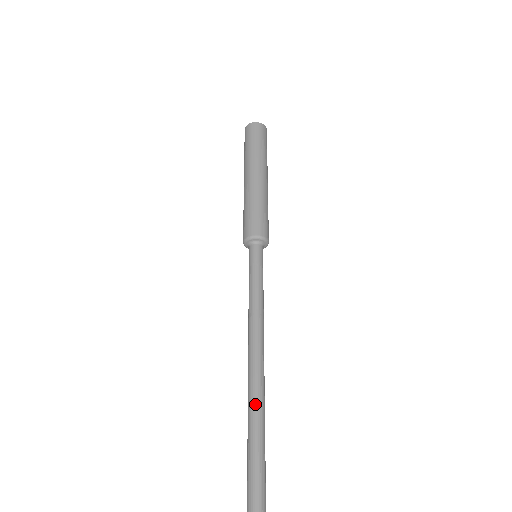
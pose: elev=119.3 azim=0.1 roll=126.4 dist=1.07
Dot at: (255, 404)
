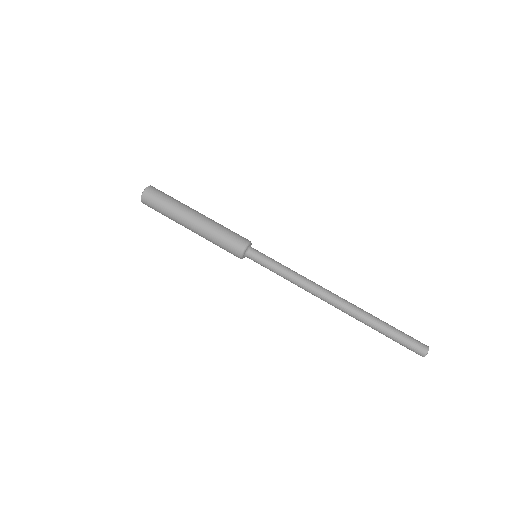
Dot at: (358, 313)
